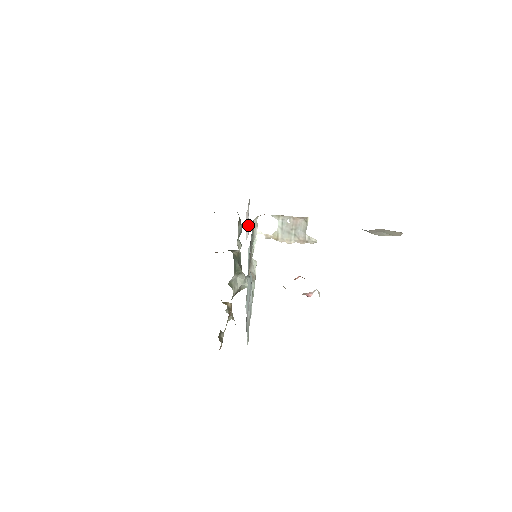
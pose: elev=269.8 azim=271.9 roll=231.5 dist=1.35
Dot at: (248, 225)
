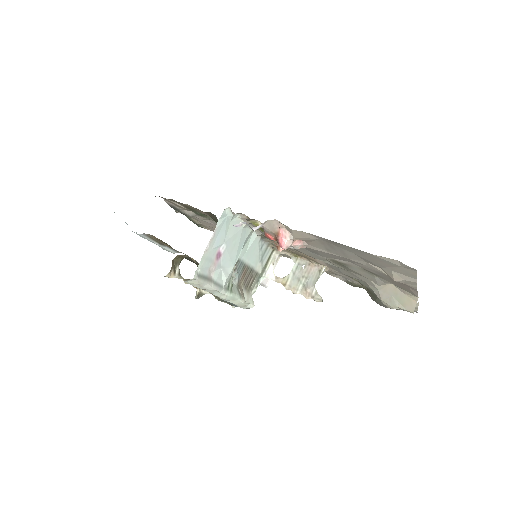
Dot at: (266, 279)
